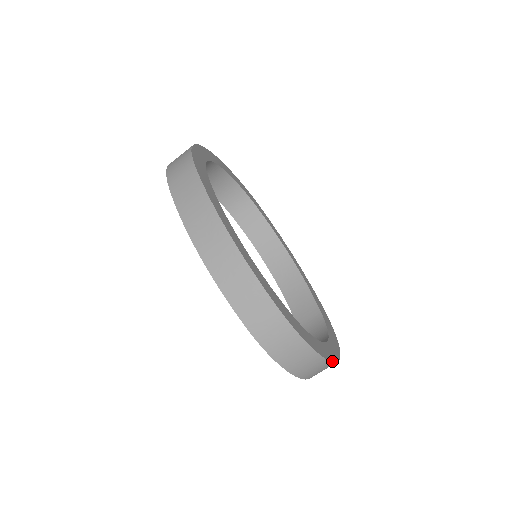
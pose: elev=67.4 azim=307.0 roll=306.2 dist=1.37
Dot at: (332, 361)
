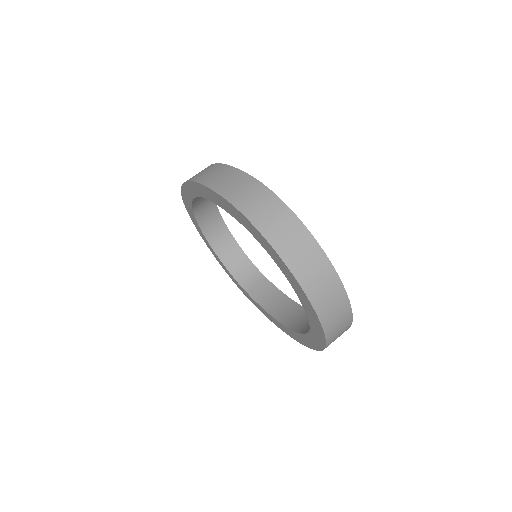
Dot at: (326, 256)
